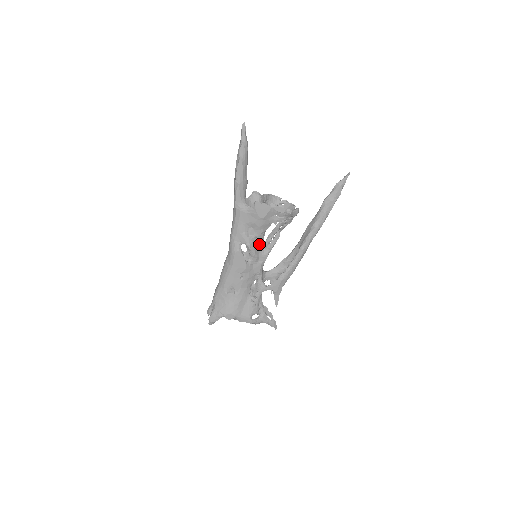
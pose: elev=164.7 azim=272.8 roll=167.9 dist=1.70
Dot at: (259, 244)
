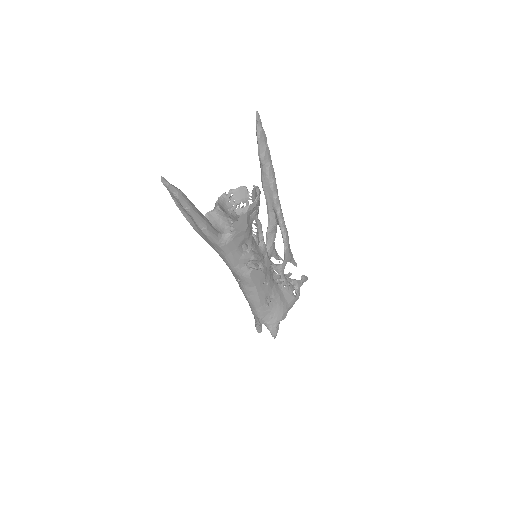
Dot at: (255, 247)
